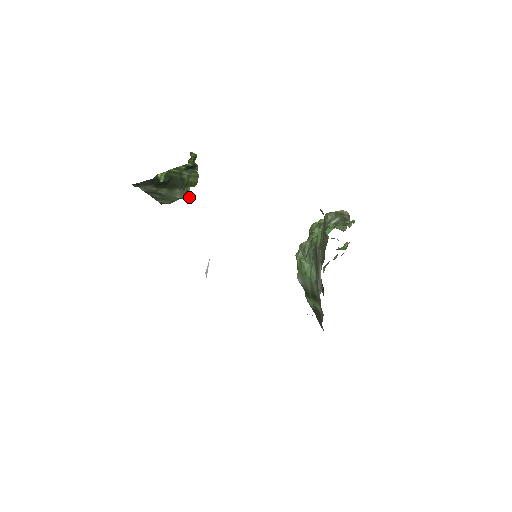
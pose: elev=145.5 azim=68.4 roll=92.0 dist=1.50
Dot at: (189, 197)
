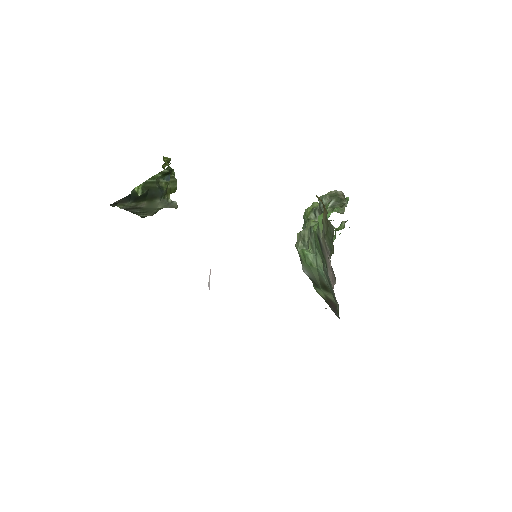
Dot at: (171, 205)
